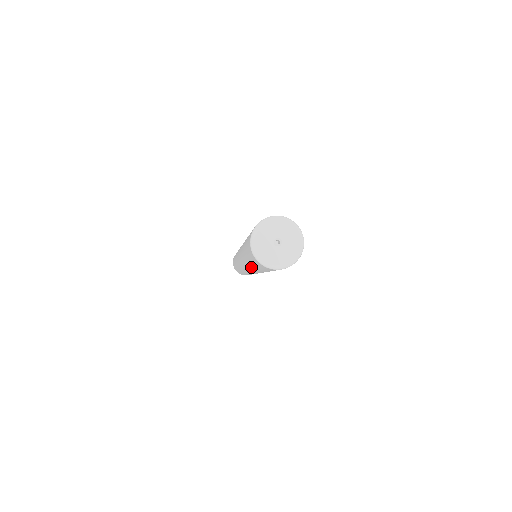
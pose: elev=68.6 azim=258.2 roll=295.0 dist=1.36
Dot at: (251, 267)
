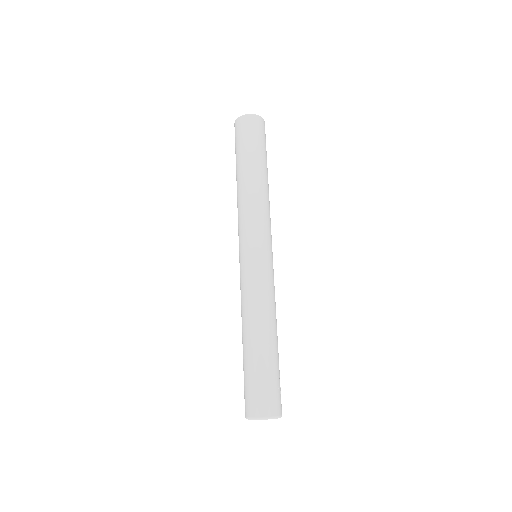
Dot at: occluded
